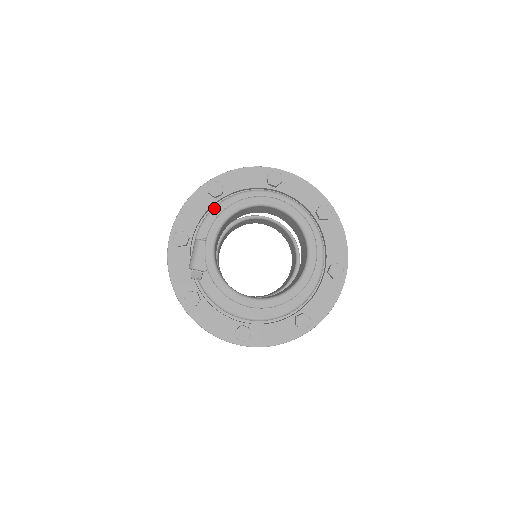
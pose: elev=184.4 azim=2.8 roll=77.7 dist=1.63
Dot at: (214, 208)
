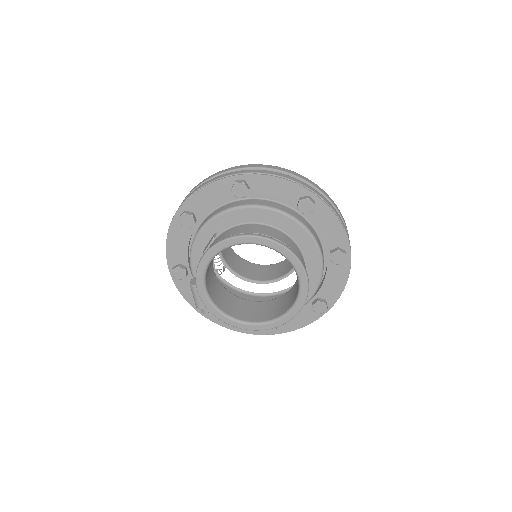
Dot at: (194, 241)
